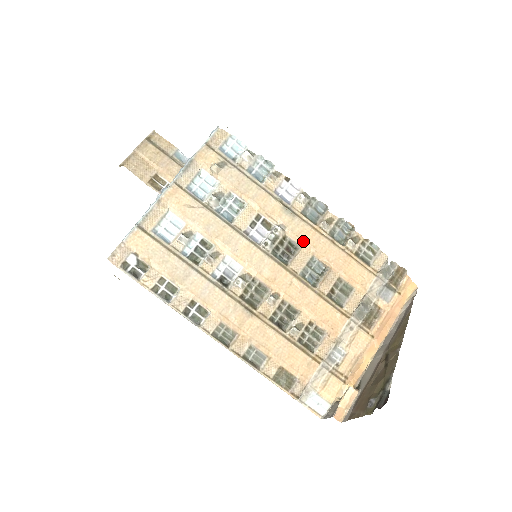
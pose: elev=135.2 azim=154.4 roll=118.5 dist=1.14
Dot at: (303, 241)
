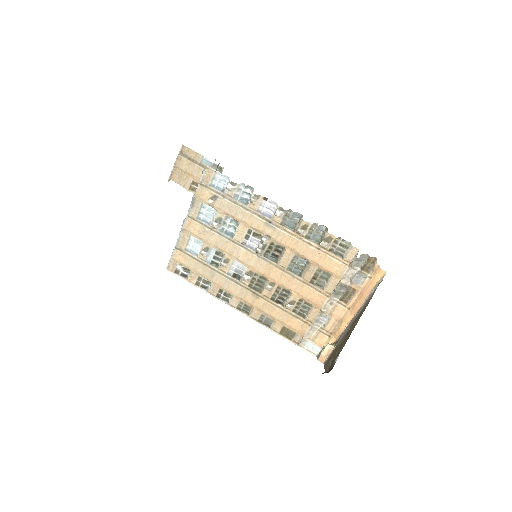
Dot at: (285, 246)
